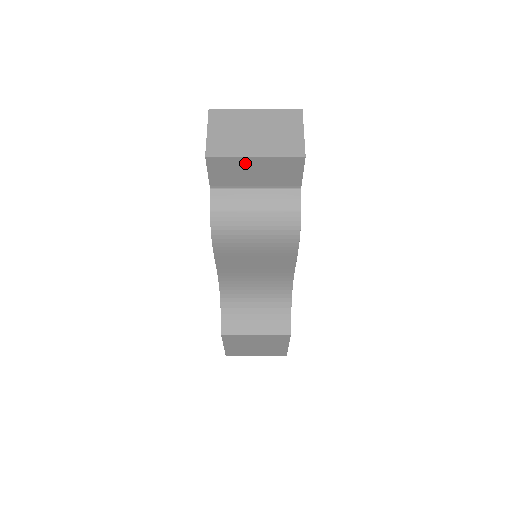
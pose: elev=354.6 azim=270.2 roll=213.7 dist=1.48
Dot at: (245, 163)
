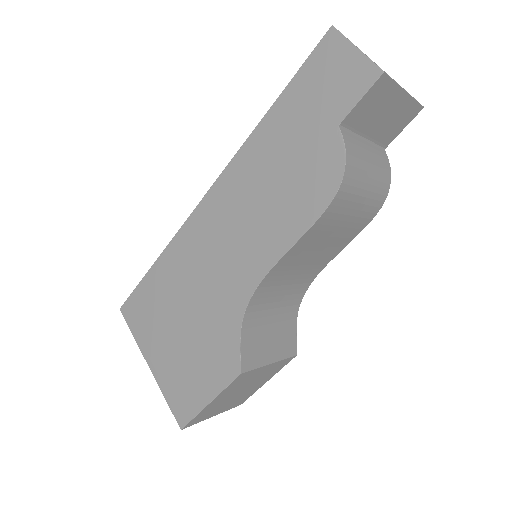
Dot at: (393, 97)
